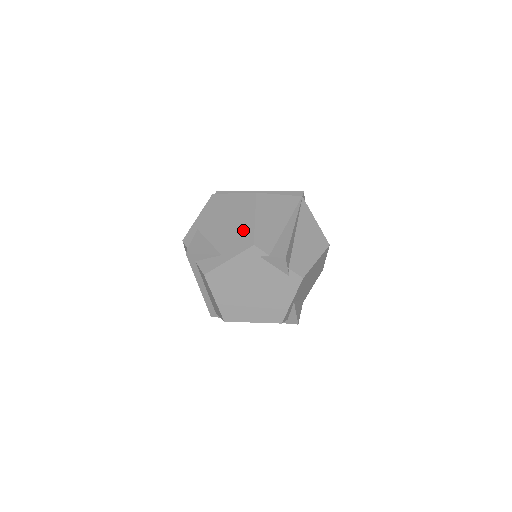
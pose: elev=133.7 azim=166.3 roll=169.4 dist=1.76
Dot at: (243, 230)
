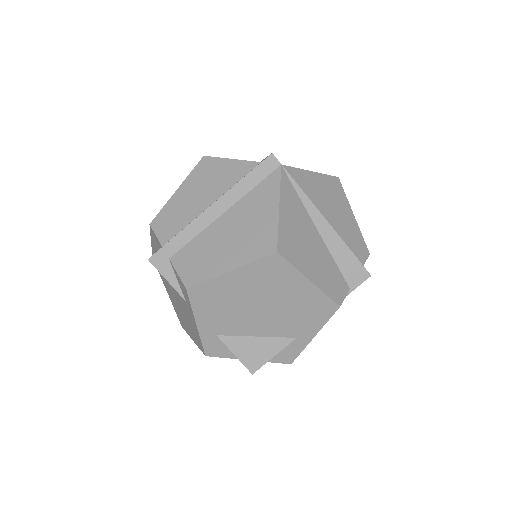
Dot at: (304, 302)
